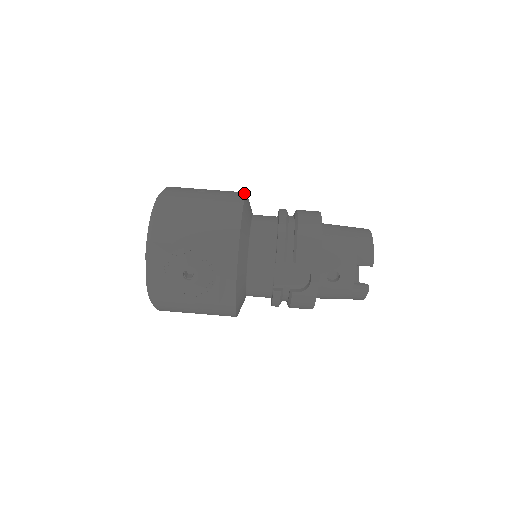
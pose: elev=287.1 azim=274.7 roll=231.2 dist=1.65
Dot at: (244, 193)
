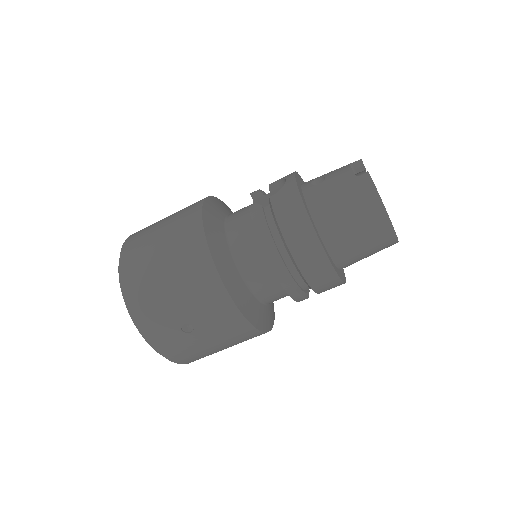
Dot at: (233, 305)
